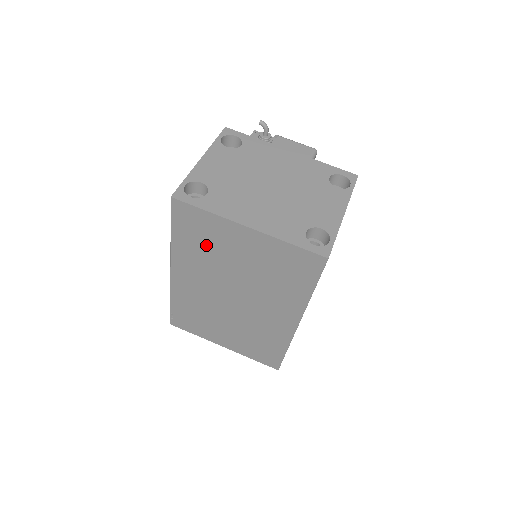
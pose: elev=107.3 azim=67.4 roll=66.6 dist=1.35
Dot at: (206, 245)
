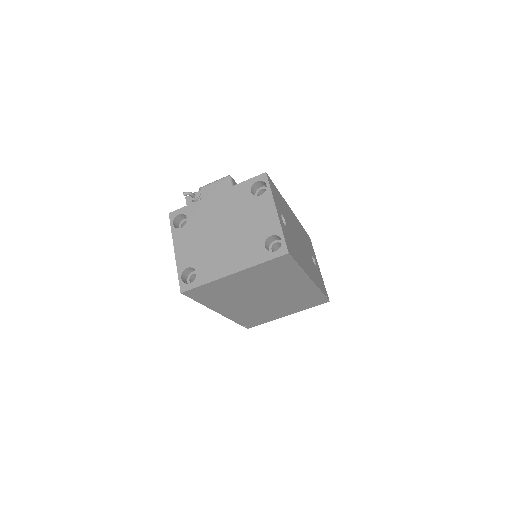
Dot at: (222, 293)
